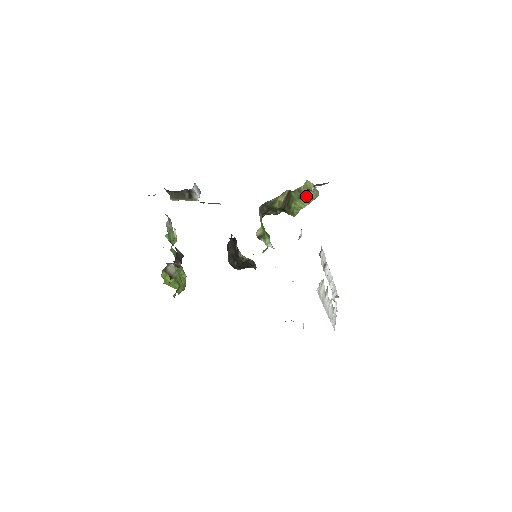
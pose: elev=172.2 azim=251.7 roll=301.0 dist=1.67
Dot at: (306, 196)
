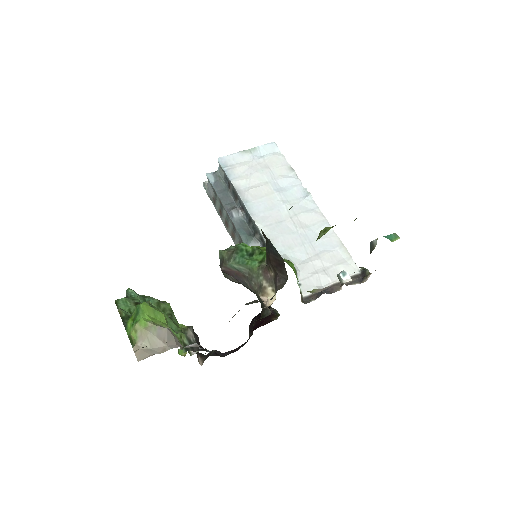
Dot at: occluded
